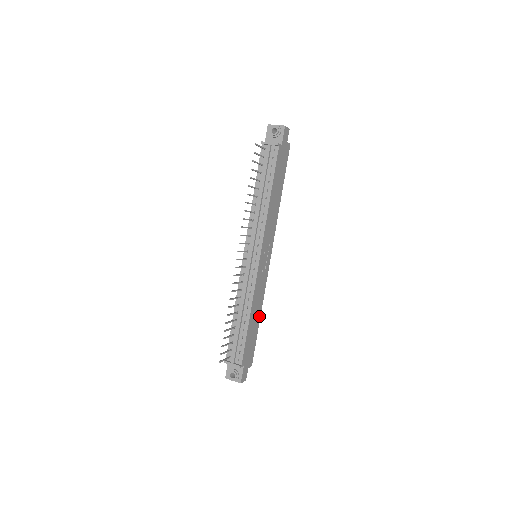
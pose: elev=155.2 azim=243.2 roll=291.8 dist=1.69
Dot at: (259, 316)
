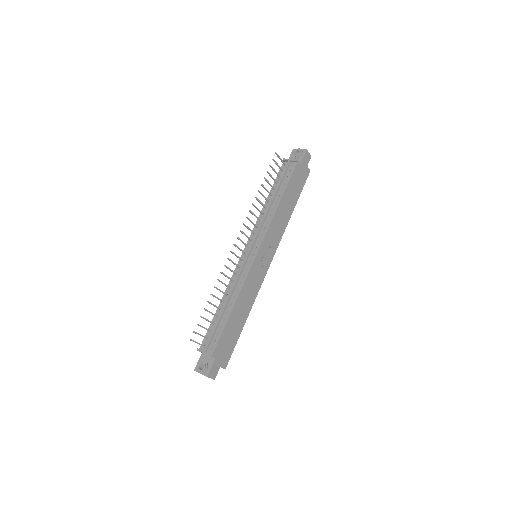
Dot at: (245, 317)
